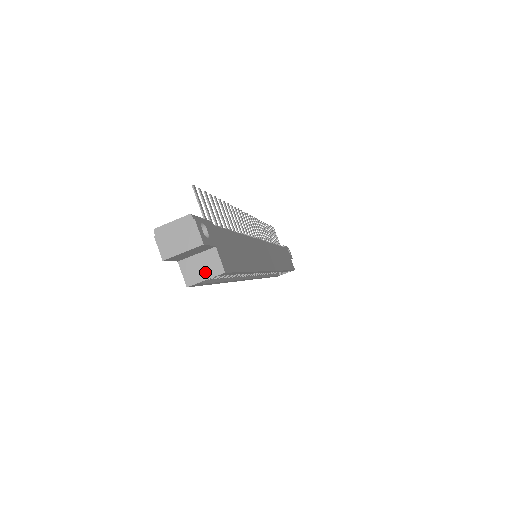
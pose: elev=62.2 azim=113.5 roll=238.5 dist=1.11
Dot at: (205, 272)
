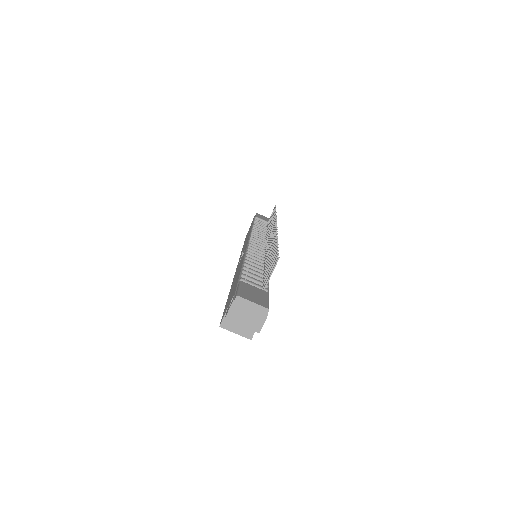
Dot at: (239, 329)
